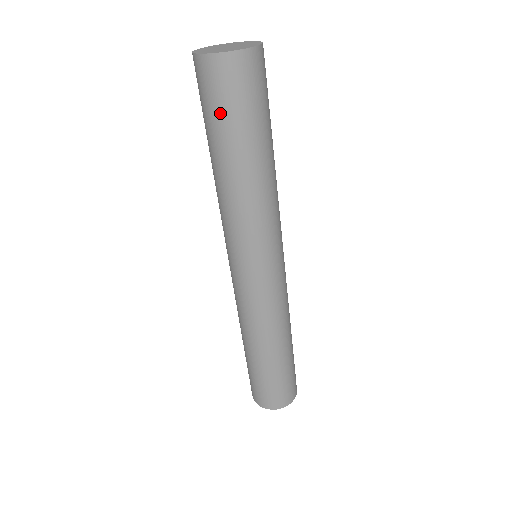
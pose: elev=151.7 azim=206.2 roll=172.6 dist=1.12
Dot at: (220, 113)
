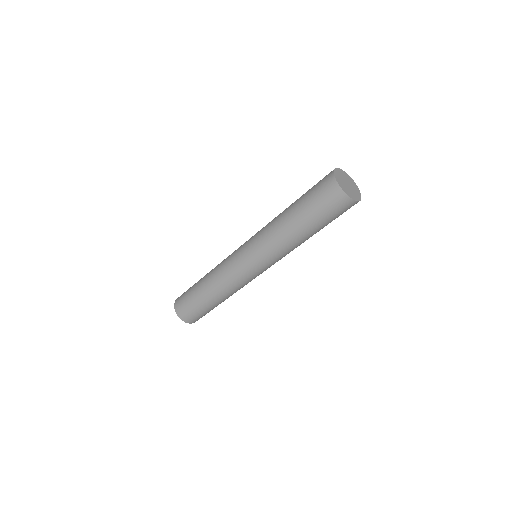
Dot at: (313, 200)
